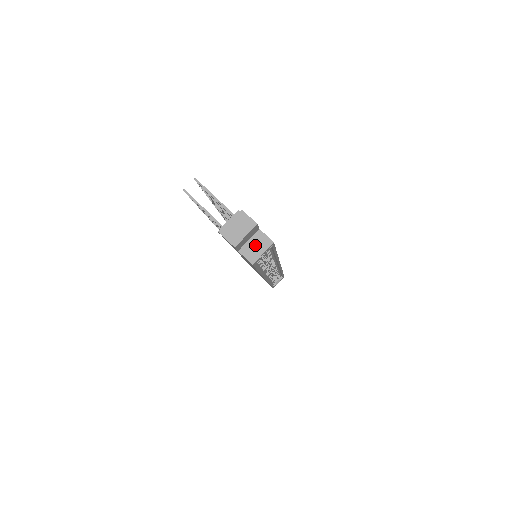
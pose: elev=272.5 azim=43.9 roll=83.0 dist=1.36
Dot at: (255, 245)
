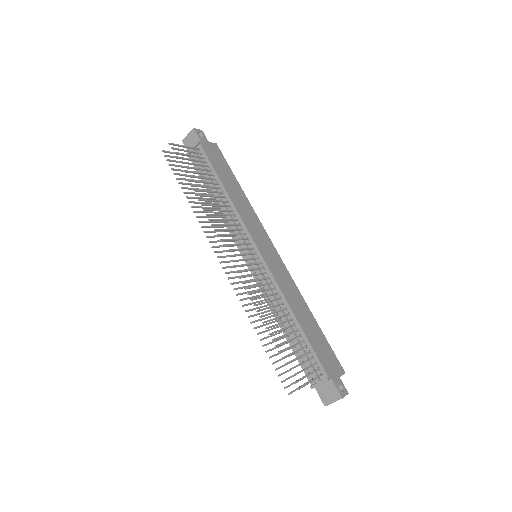
Dot at: occluded
